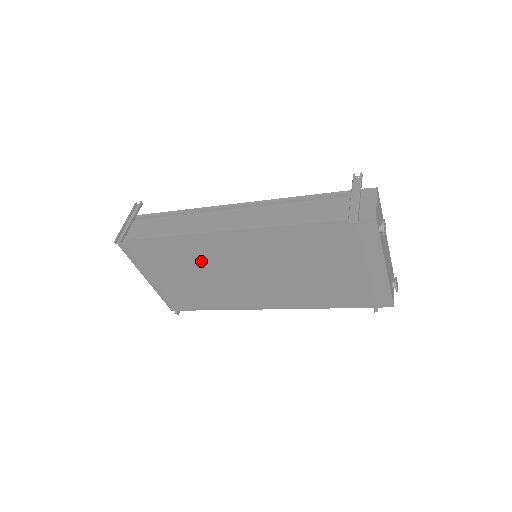
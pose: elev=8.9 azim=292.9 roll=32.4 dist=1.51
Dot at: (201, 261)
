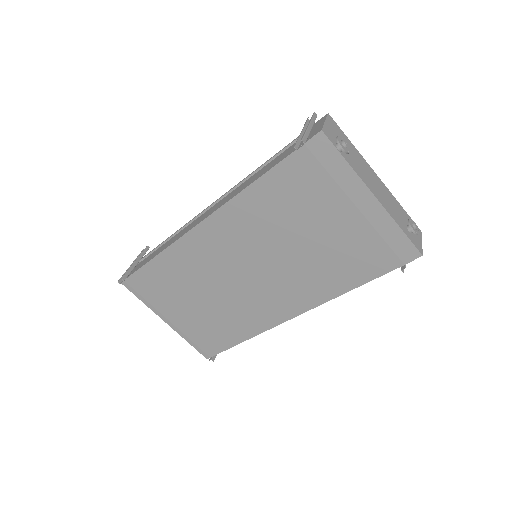
Dot at: (199, 275)
